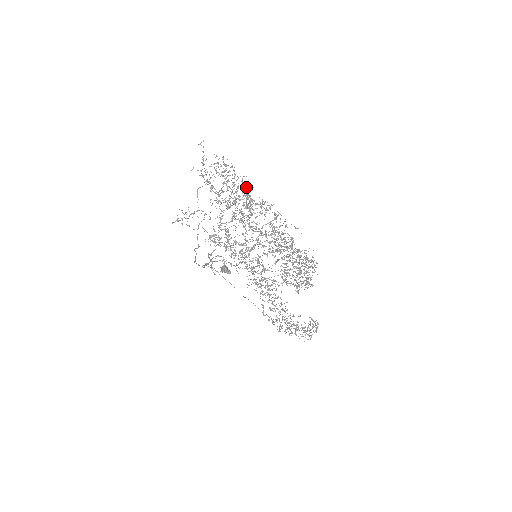
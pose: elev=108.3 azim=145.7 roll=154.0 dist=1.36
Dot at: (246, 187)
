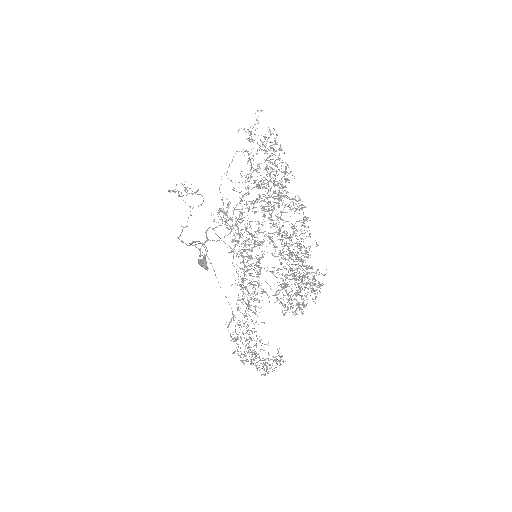
Dot at: (287, 175)
